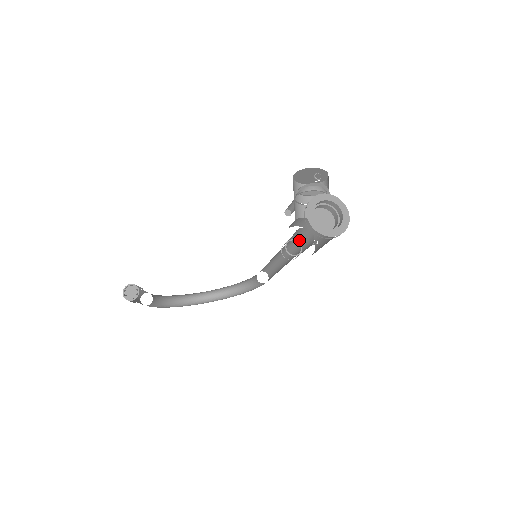
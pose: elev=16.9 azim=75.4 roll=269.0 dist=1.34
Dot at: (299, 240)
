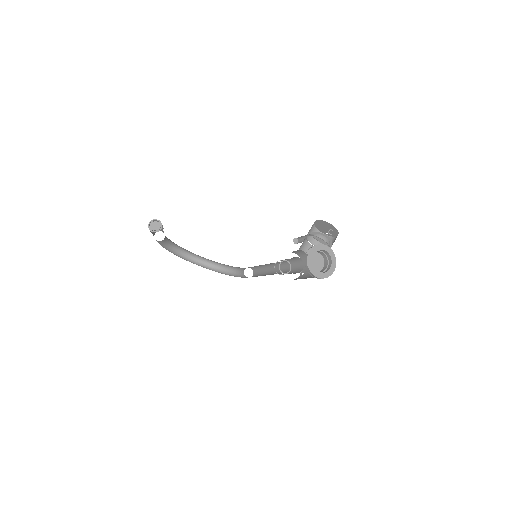
Dot at: (292, 264)
